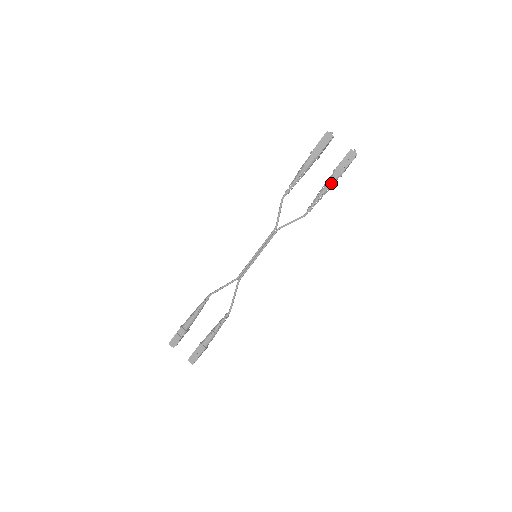
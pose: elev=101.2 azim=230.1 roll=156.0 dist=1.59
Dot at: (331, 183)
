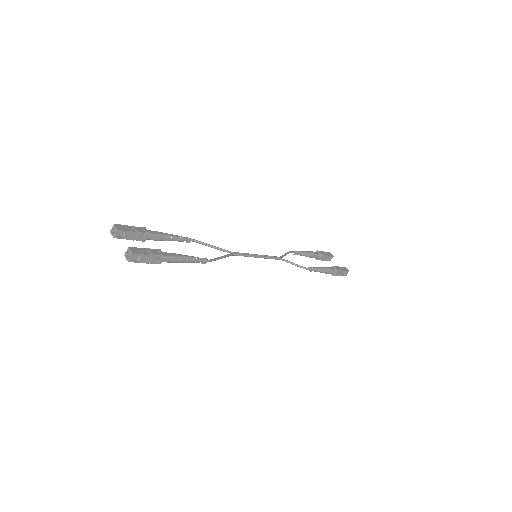
Dot at: (330, 269)
